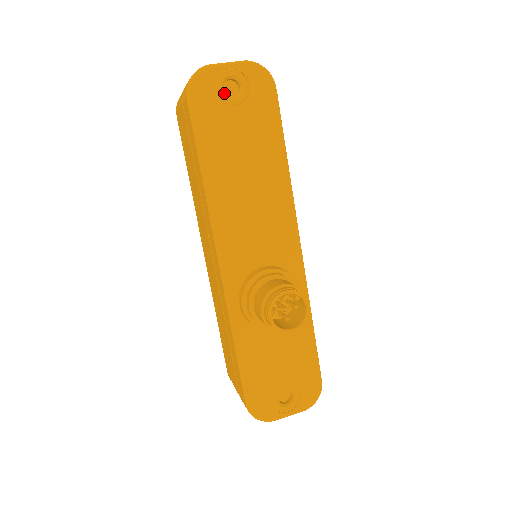
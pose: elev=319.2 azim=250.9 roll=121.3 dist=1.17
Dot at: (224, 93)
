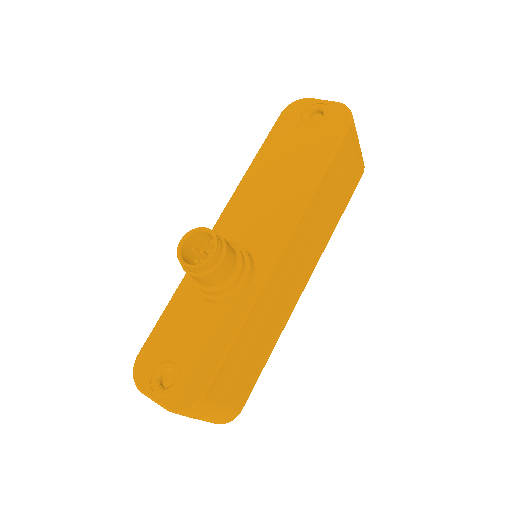
Dot at: (307, 116)
